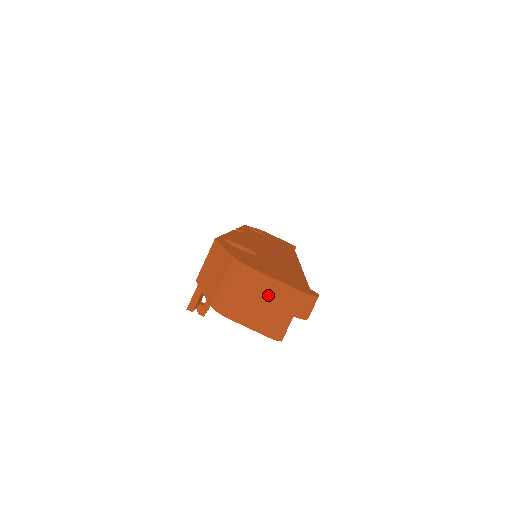
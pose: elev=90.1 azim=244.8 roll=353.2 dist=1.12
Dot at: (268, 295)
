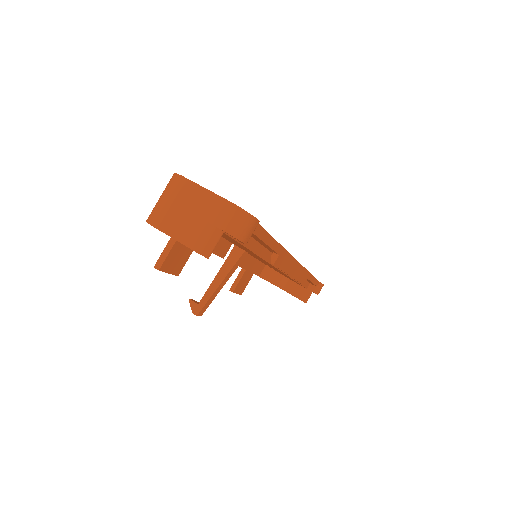
Dot at: (198, 205)
